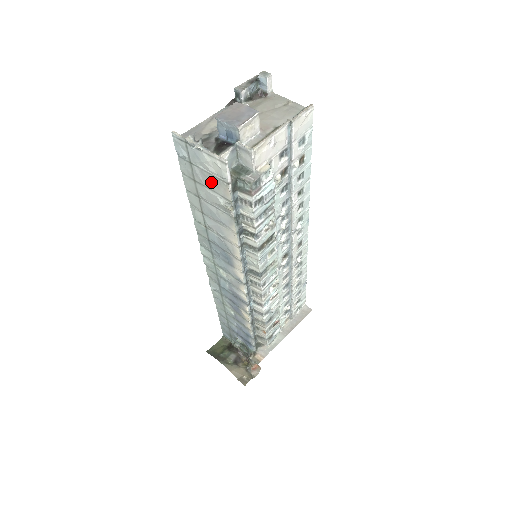
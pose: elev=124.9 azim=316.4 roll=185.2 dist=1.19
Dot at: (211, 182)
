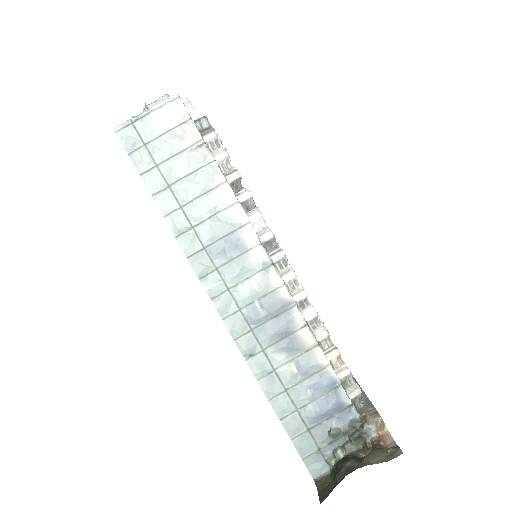
Dot at: (174, 141)
